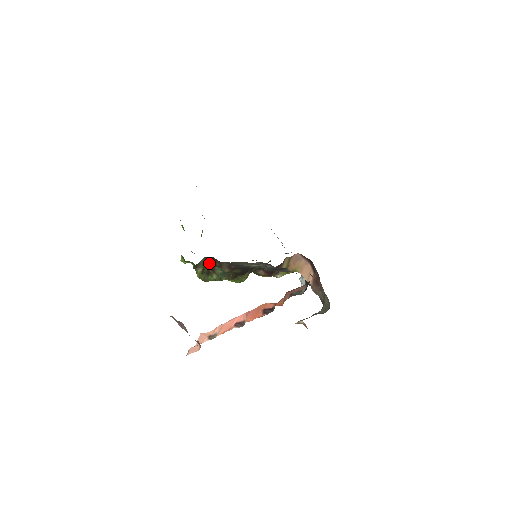
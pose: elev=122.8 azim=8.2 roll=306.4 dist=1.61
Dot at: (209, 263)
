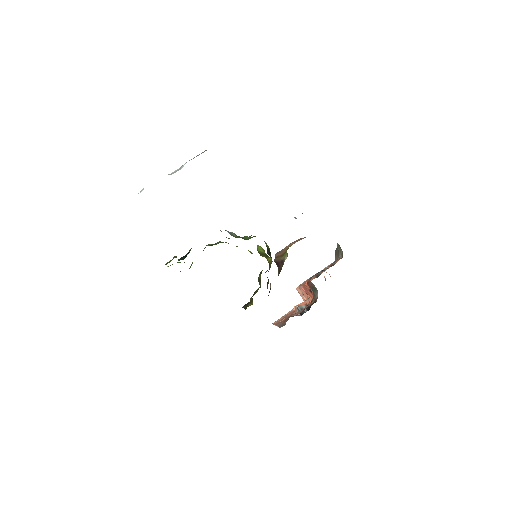
Dot at: (248, 303)
